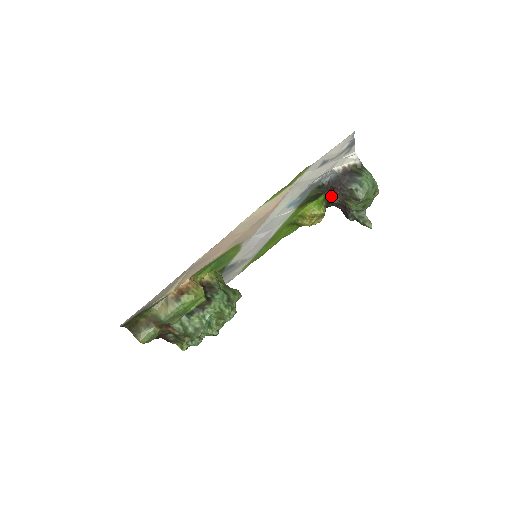
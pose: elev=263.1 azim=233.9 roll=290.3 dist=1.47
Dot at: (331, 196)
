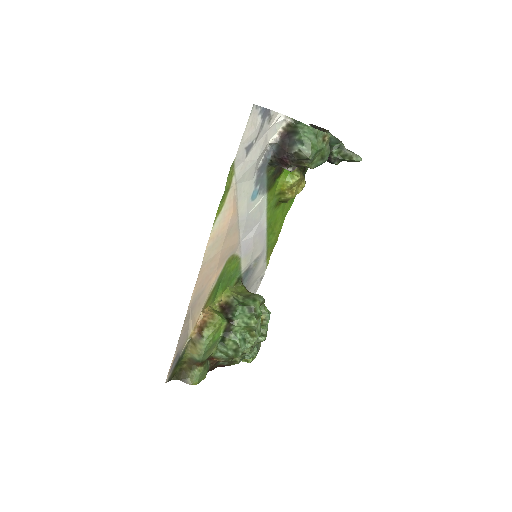
Dot at: (285, 167)
